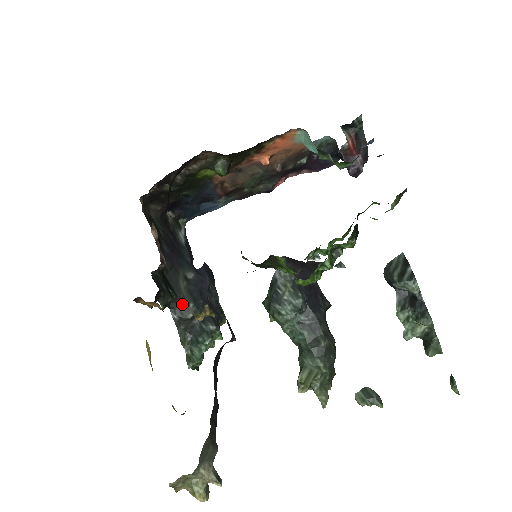
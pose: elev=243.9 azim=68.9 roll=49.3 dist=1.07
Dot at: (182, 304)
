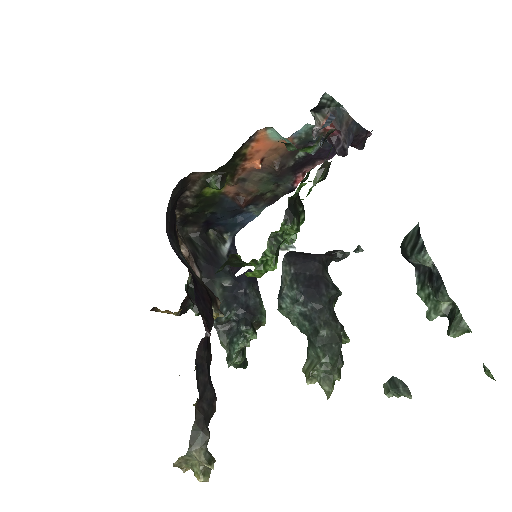
Dot at: occluded
